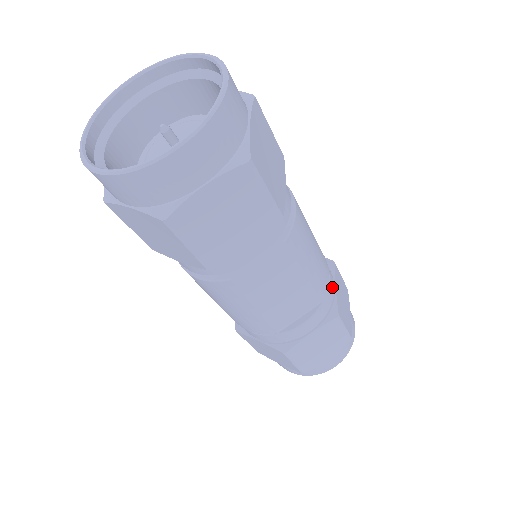
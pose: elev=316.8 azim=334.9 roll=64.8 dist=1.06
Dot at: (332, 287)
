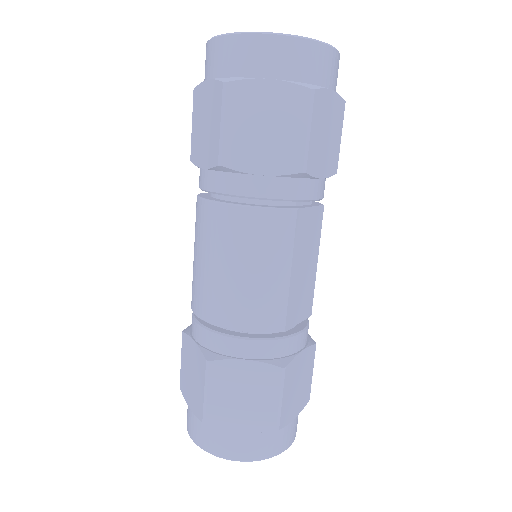
Dot at: occluded
